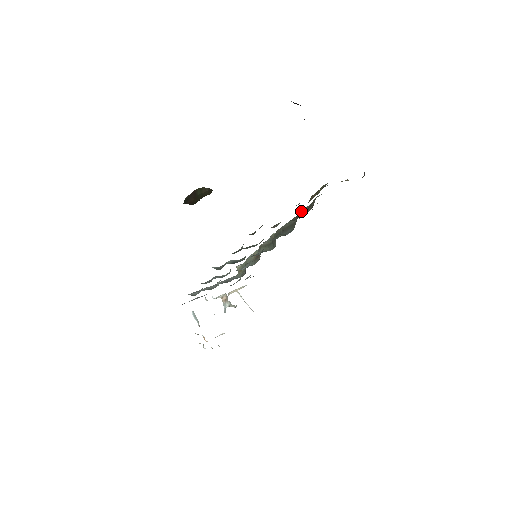
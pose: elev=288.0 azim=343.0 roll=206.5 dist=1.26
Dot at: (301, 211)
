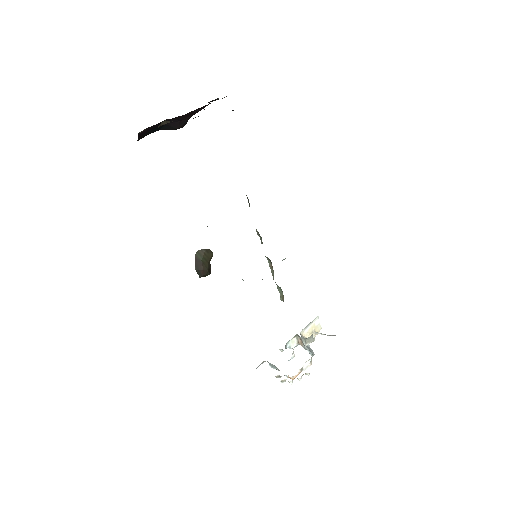
Dot at: occluded
